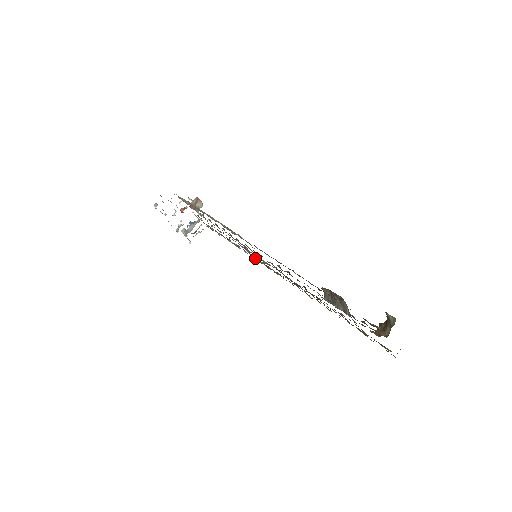
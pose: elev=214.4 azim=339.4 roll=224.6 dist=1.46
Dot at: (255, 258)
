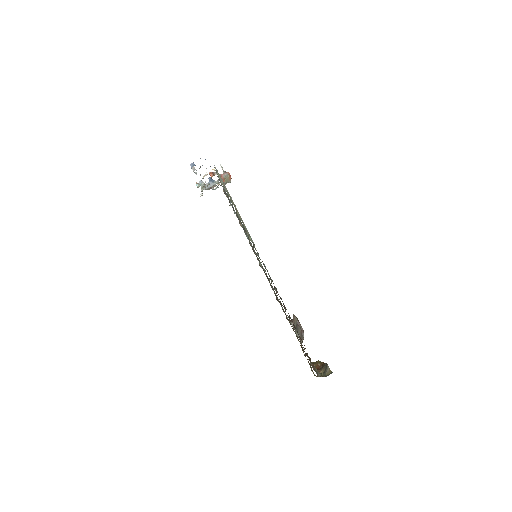
Dot at: occluded
